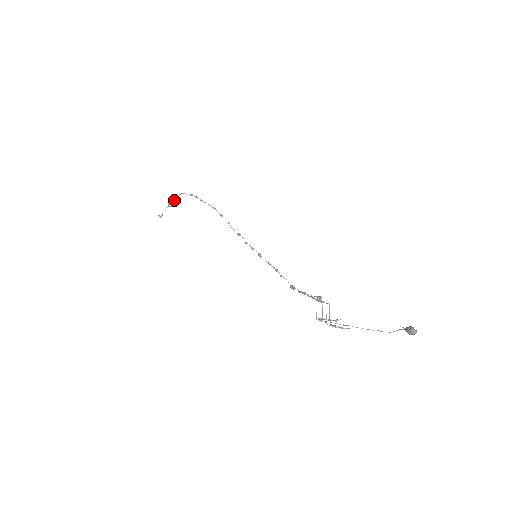
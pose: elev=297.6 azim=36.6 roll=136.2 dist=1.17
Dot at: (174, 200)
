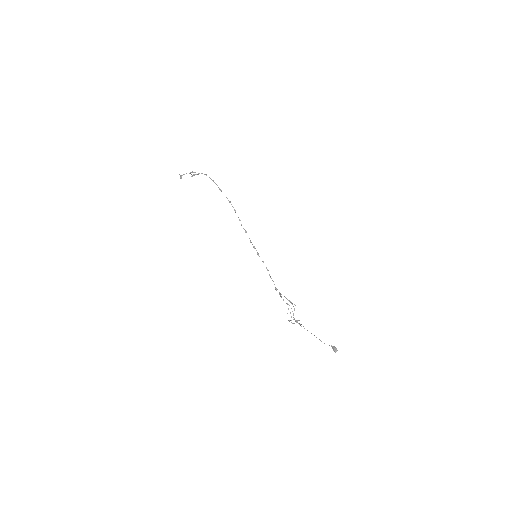
Dot at: occluded
